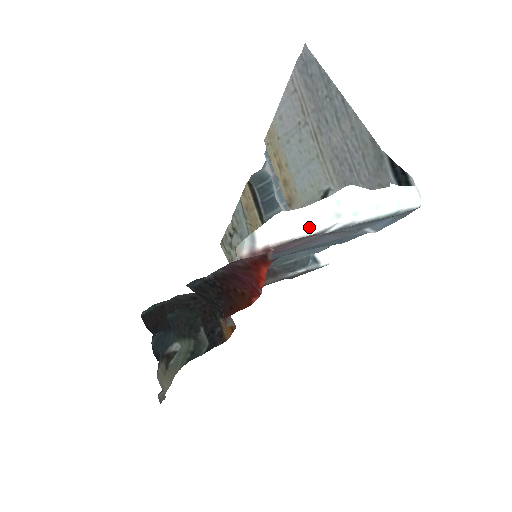
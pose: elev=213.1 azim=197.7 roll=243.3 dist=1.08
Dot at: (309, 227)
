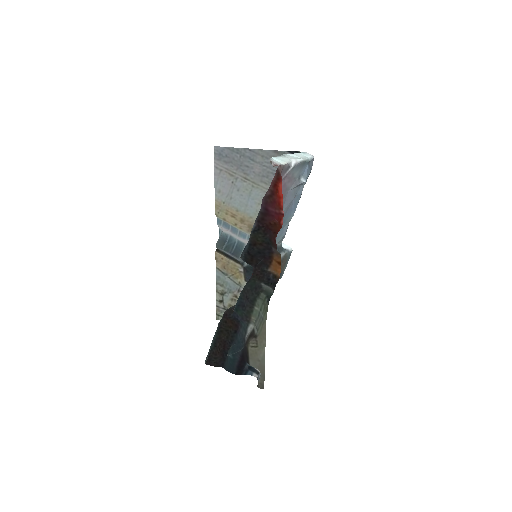
Dot at: (284, 161)
